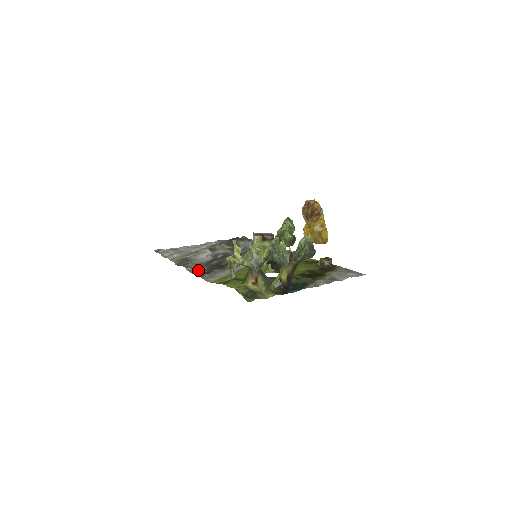
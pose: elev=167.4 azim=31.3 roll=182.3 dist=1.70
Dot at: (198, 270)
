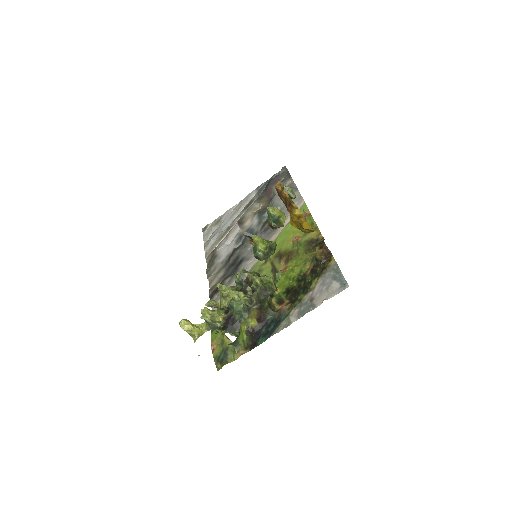
Dot at: (216, 280)
